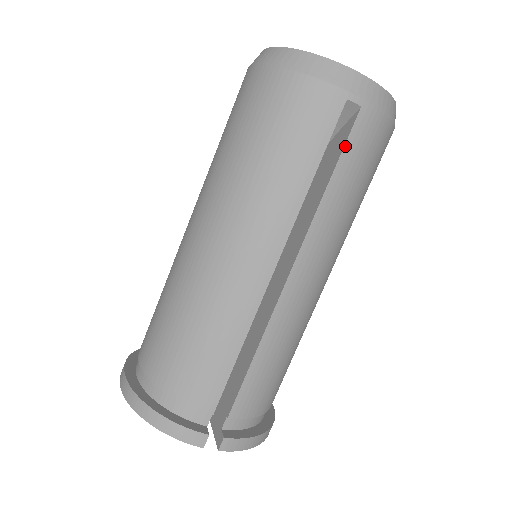
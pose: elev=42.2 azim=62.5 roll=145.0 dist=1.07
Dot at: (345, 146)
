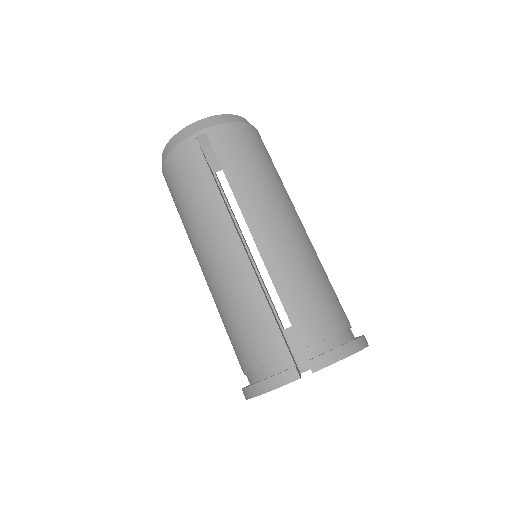
Dot at: (216, 154)
